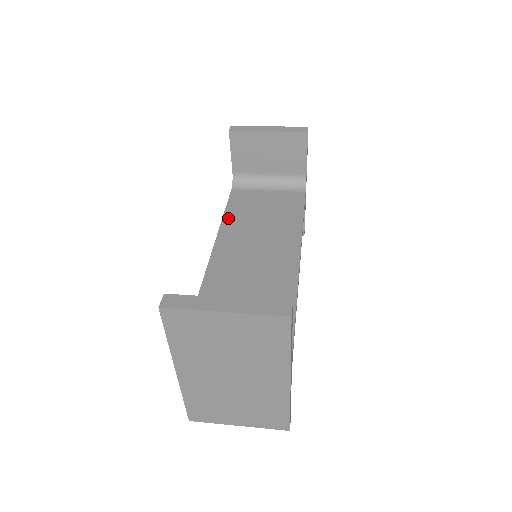
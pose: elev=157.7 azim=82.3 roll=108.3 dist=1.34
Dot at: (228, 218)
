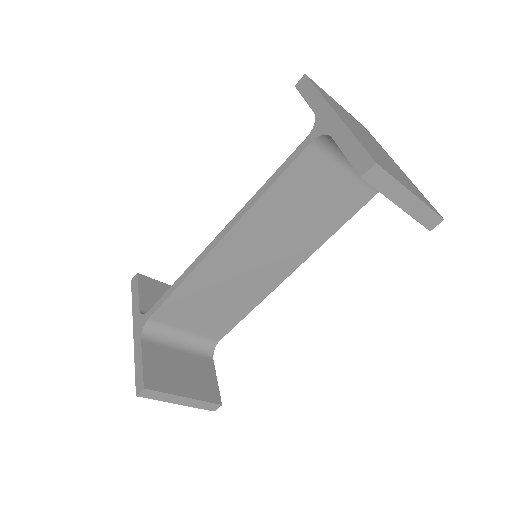
Dot at: occluded
